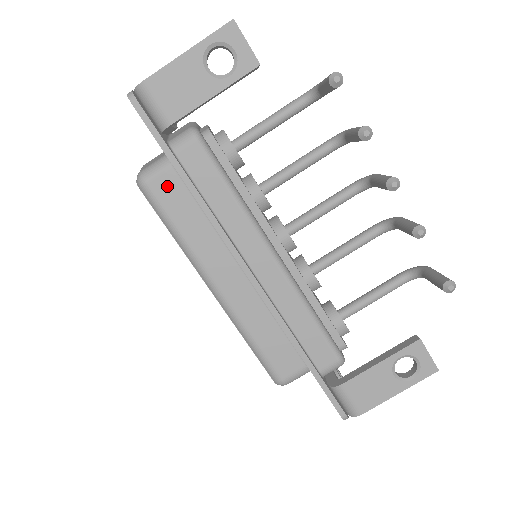
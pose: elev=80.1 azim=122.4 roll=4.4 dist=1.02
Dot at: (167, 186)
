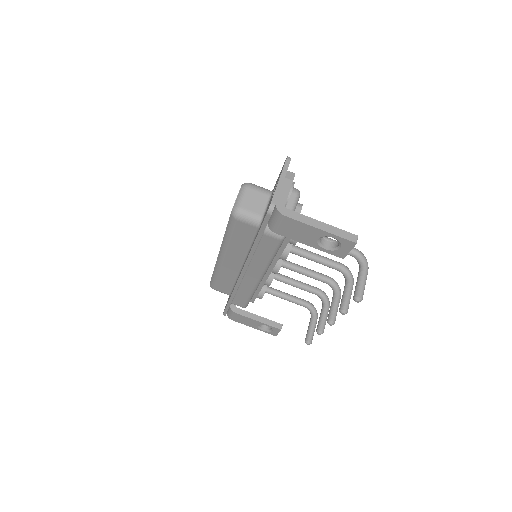
Dot at: (245, 228)
